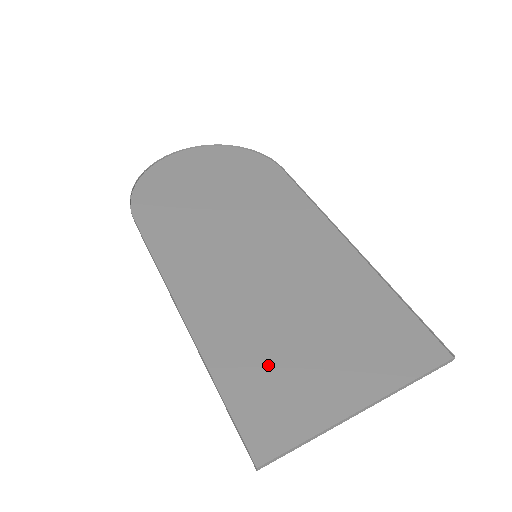
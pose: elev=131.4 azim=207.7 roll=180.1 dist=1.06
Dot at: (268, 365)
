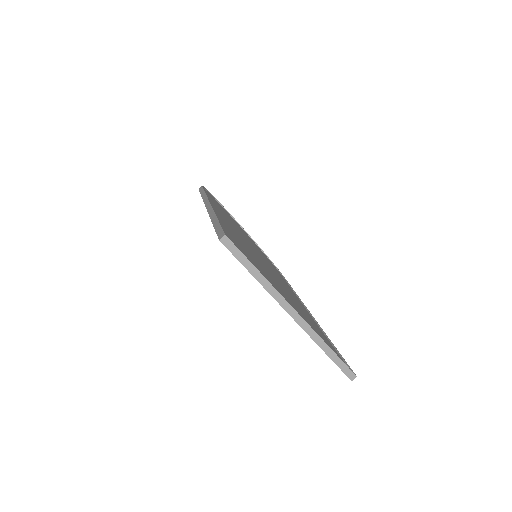
Dot at: (247, 253)
